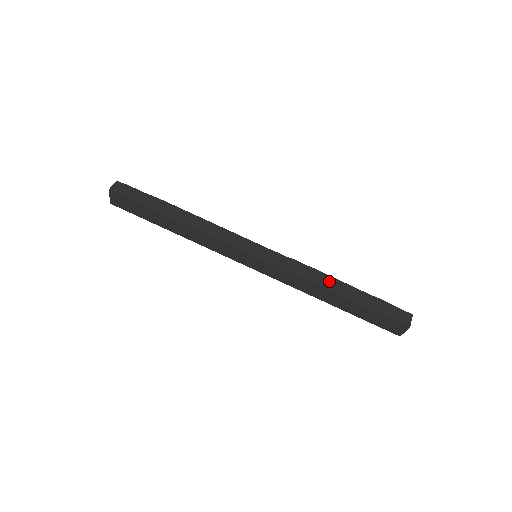
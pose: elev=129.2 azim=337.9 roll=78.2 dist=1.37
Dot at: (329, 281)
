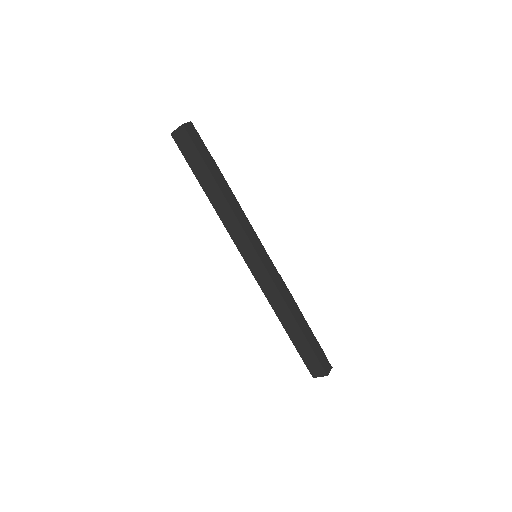
Dot at: (296, 309)
